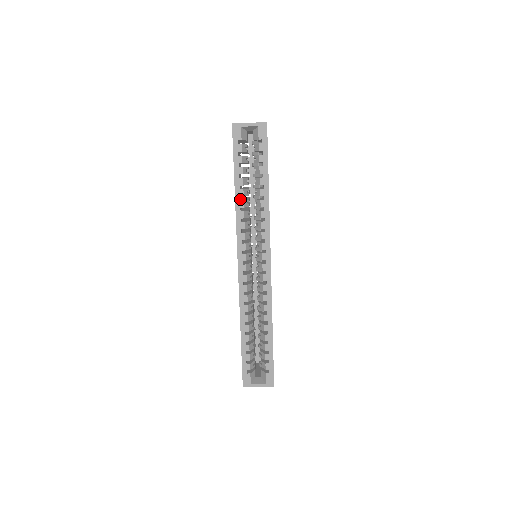
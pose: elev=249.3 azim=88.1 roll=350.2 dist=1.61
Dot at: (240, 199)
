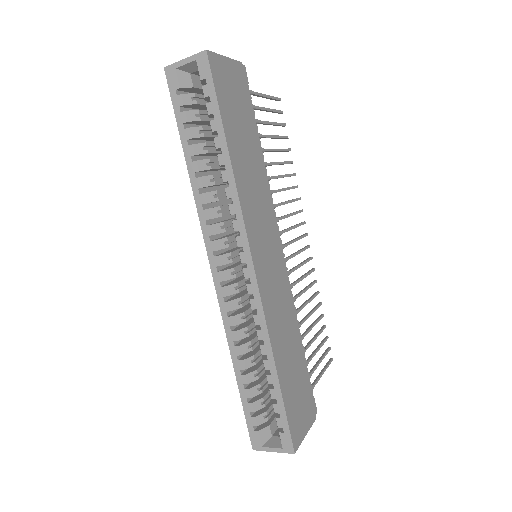
Dot at: occluded
